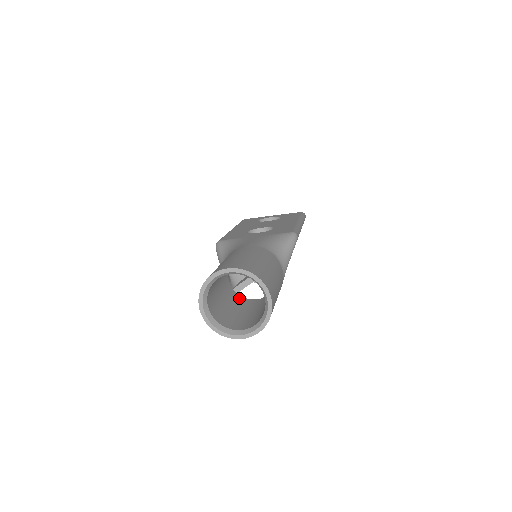
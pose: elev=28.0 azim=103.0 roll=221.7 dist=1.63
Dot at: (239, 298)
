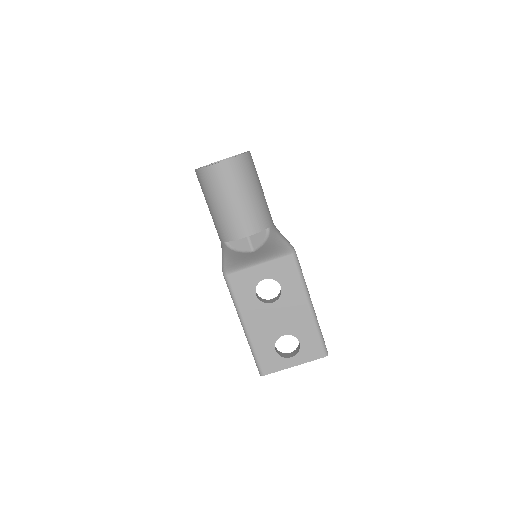
Dot at: occluded
